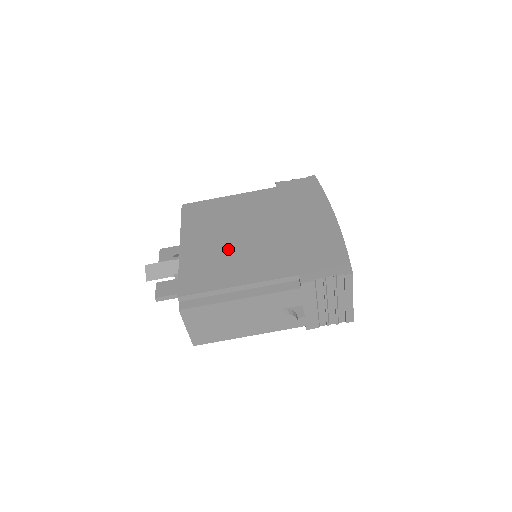
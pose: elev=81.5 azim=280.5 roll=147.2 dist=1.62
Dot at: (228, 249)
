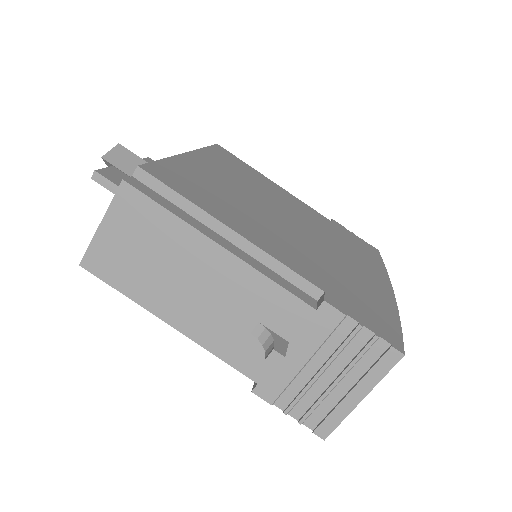
Dot at: (245, 201)
